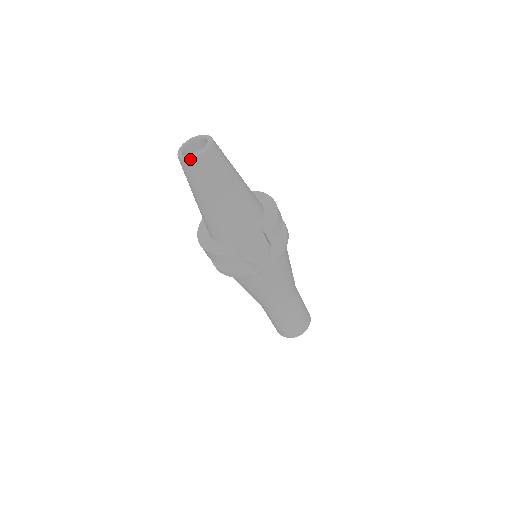
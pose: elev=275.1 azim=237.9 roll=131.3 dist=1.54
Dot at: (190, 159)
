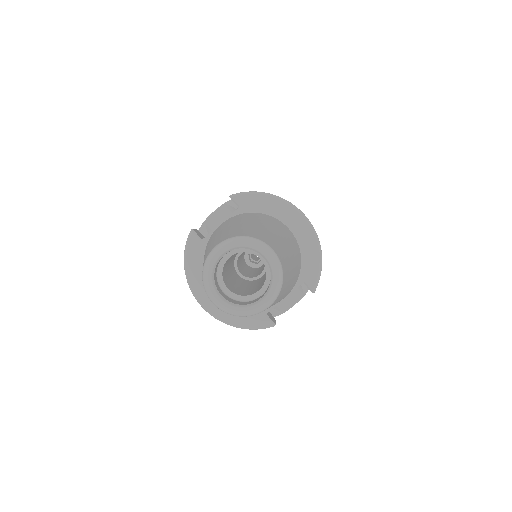
Dot at: occluded
